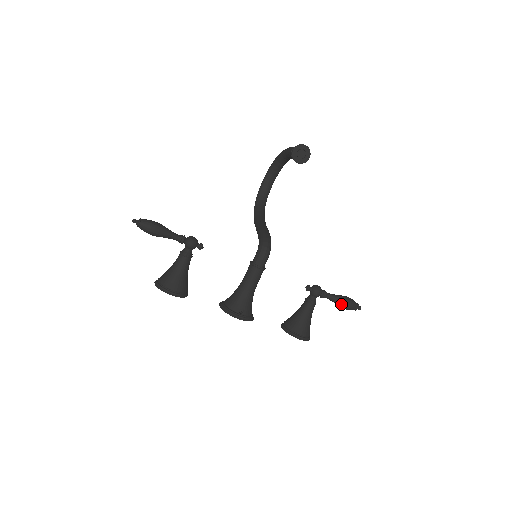
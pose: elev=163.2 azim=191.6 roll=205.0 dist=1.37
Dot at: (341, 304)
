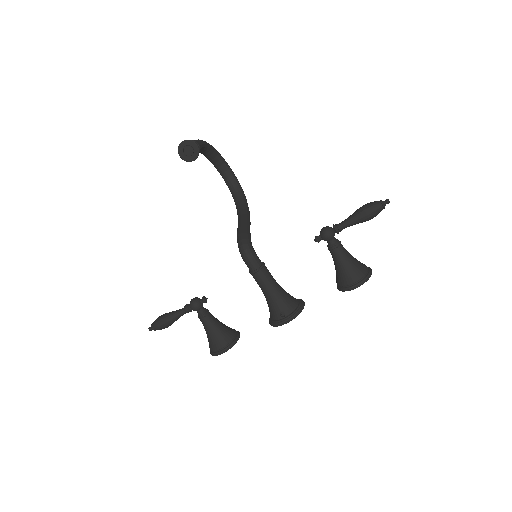
Dot at: (361, 220)
